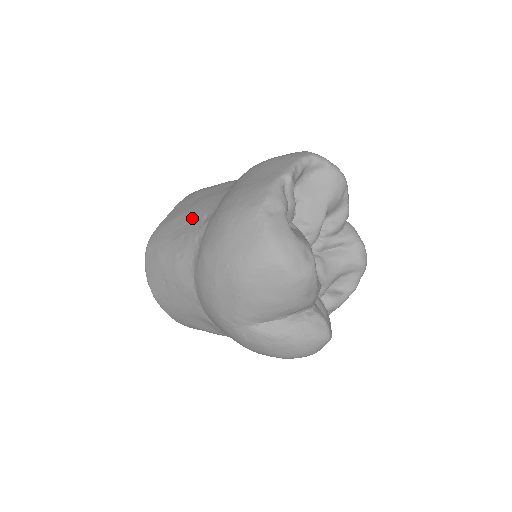
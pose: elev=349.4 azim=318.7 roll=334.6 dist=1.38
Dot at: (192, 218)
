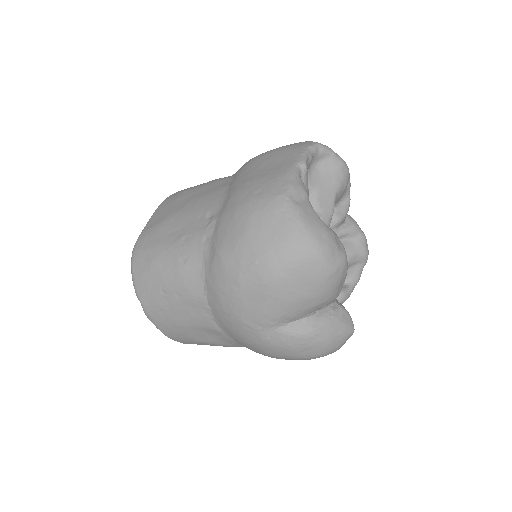
Dot at: (190, 218)
